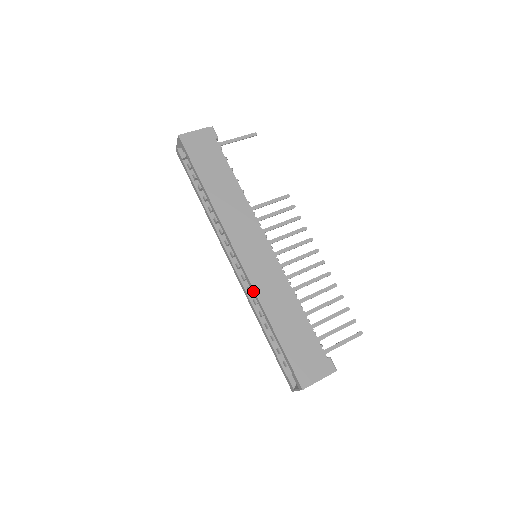
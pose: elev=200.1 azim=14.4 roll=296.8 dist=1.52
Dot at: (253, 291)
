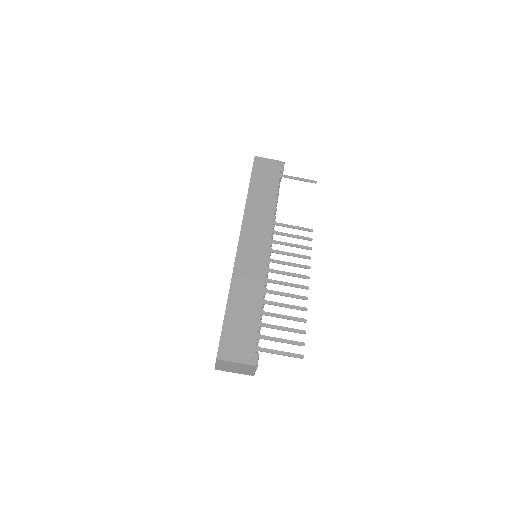
Dot at: occluded
